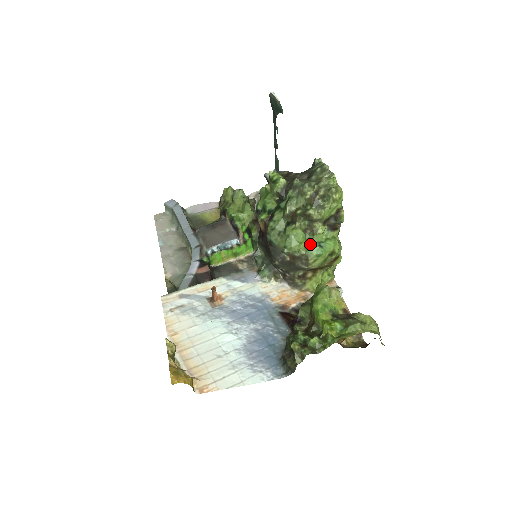
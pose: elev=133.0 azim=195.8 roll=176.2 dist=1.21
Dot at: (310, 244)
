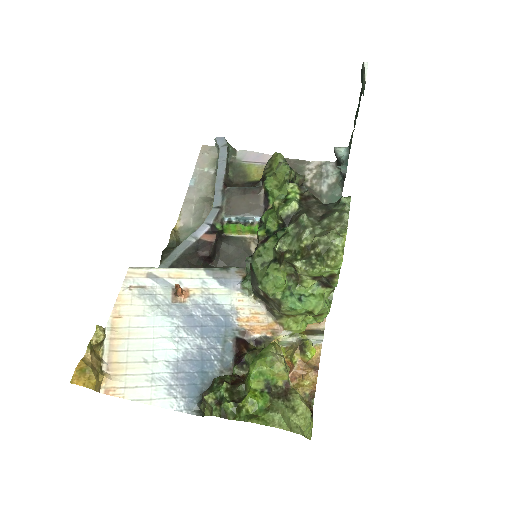
Dot at: (289, 292)
